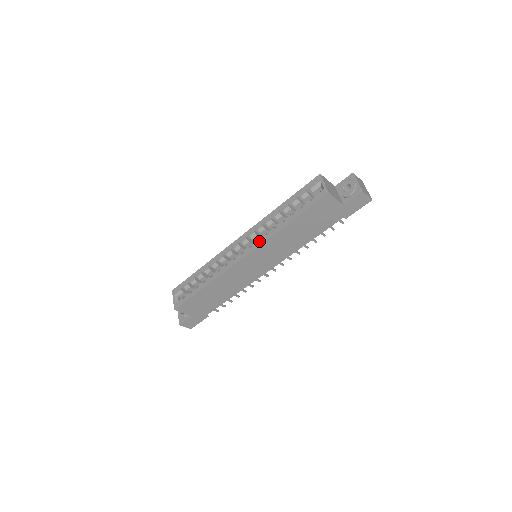
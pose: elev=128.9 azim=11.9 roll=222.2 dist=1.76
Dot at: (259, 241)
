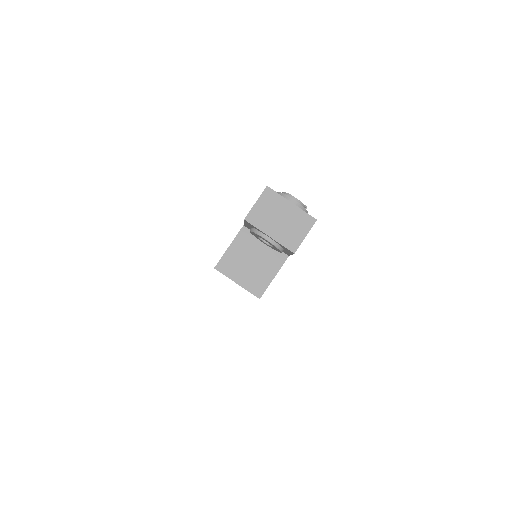
Dot at: occluded
